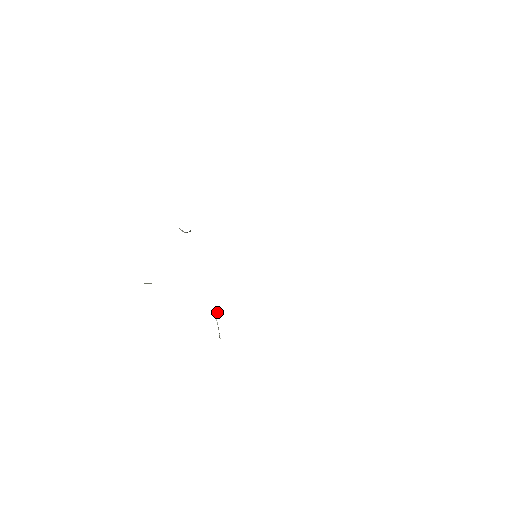
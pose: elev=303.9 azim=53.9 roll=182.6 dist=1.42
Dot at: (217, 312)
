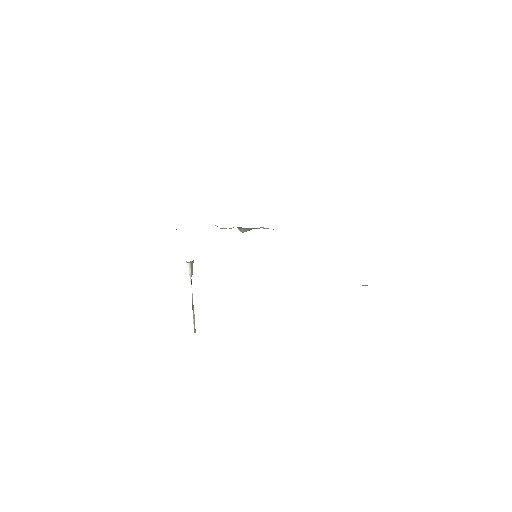
Dot at: (190, 270)
